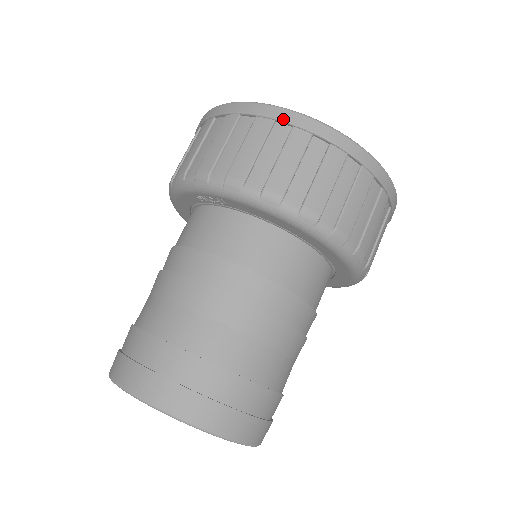
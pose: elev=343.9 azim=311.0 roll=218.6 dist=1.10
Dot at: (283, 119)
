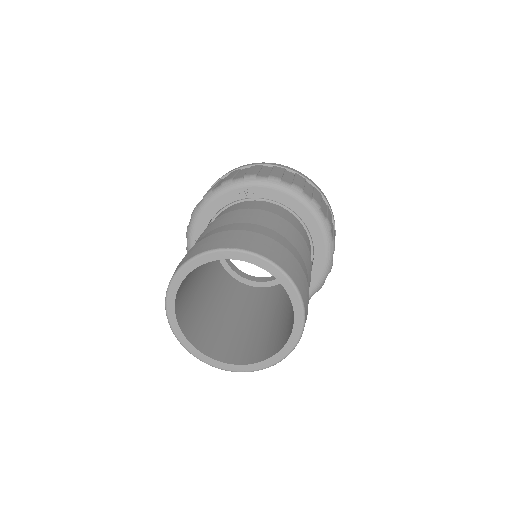
Dot at: (290, 169)
